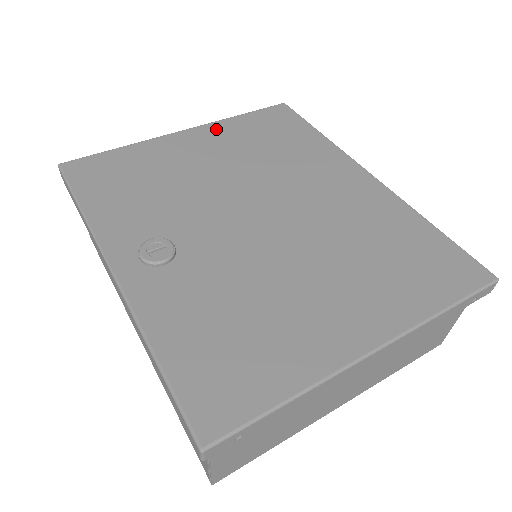
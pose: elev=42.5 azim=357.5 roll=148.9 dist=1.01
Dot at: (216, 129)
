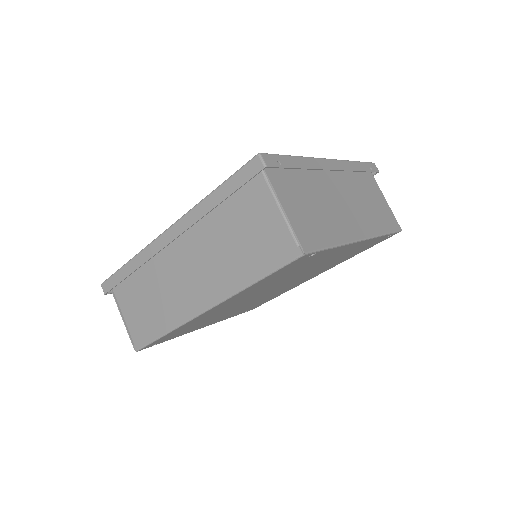
Dot at: occluded
